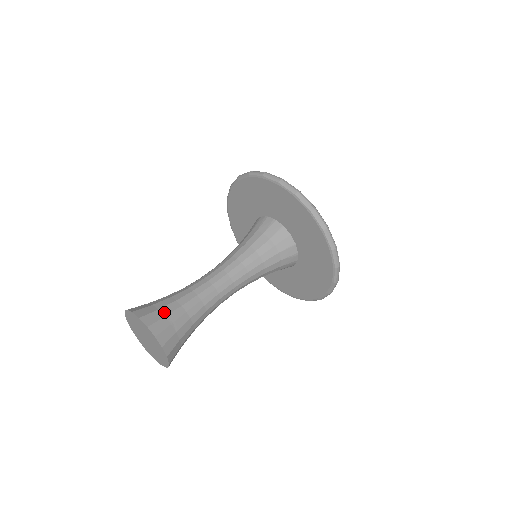
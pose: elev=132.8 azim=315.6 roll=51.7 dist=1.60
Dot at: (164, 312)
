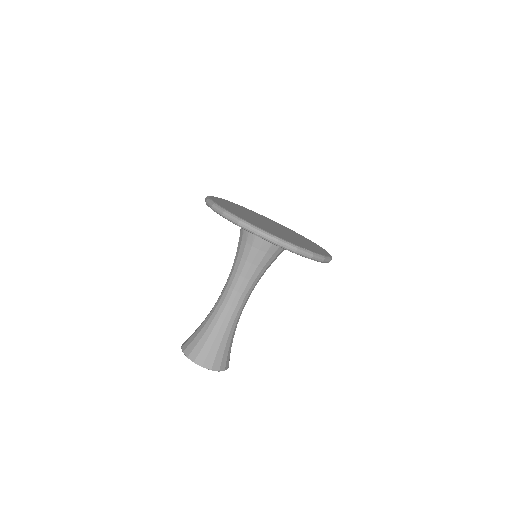
Dot at: (221, 353)
